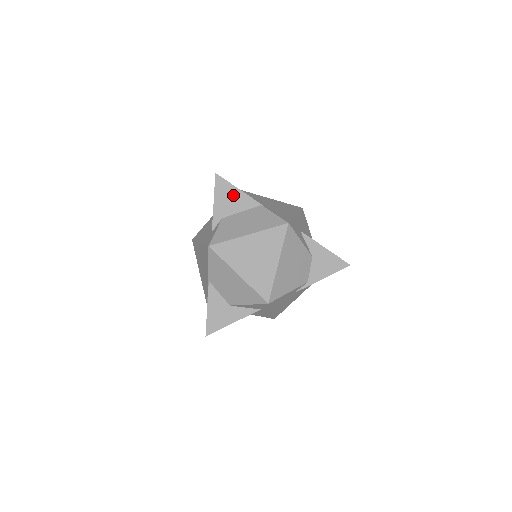
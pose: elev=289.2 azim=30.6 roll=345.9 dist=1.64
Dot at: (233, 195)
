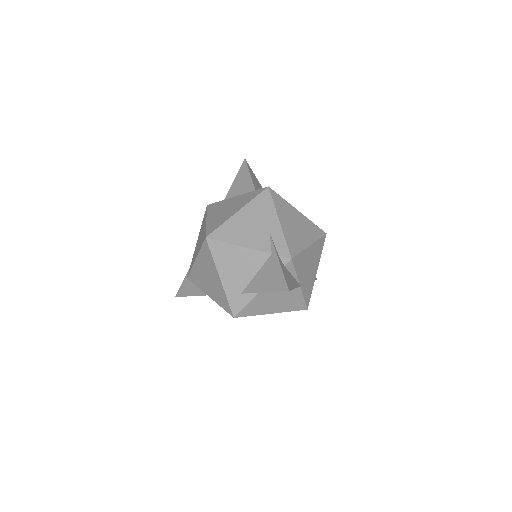
Dot at: occluded
